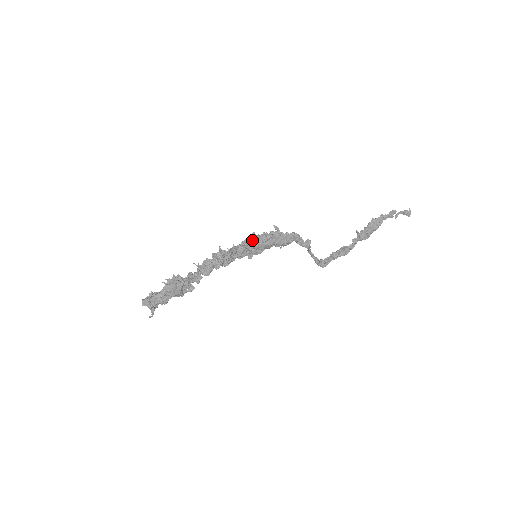
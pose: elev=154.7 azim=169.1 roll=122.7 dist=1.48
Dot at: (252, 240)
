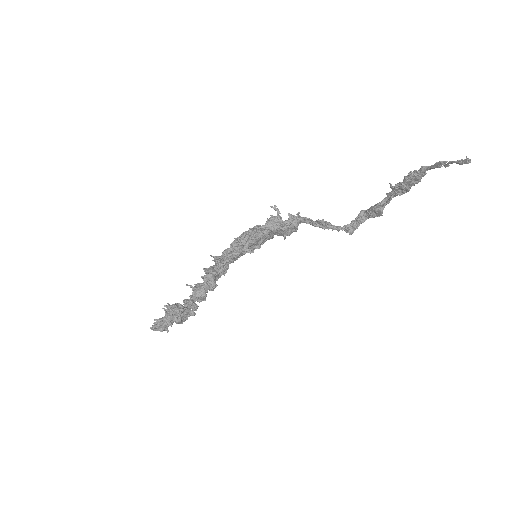
Dot at: (246, 237)
